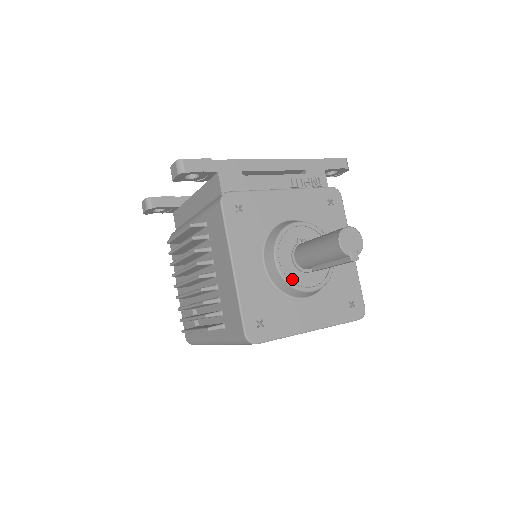
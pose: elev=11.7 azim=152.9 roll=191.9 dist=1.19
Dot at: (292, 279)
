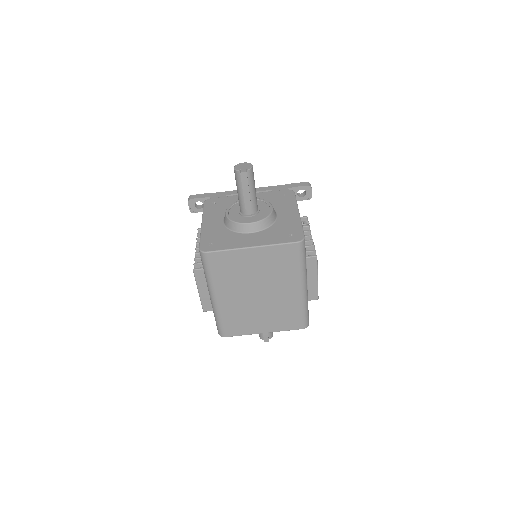
Dot at: (236, 220)
